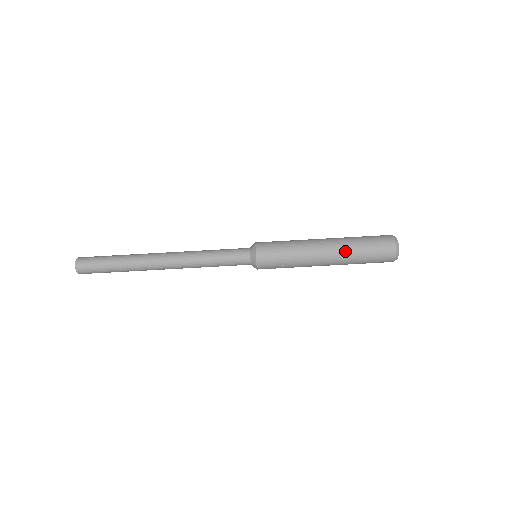
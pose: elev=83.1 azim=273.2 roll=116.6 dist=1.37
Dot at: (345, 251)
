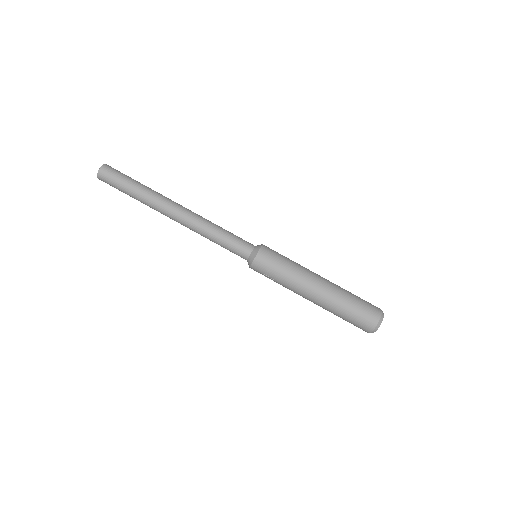
Dot at: (332, 301)
